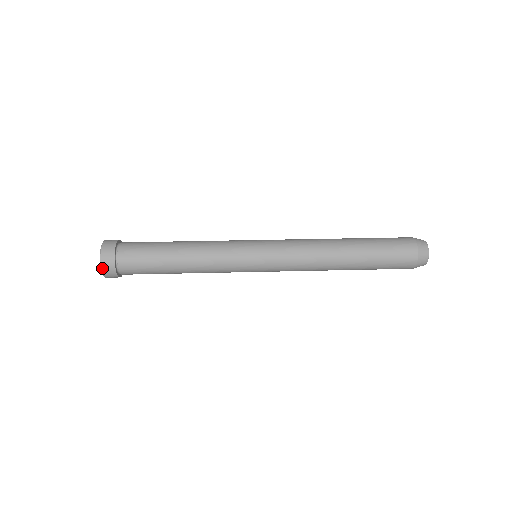
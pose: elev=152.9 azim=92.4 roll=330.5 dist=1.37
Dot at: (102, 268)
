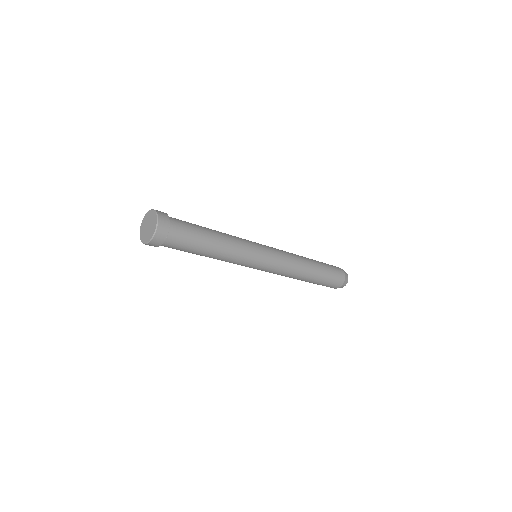
Dot at: (158, 225)
